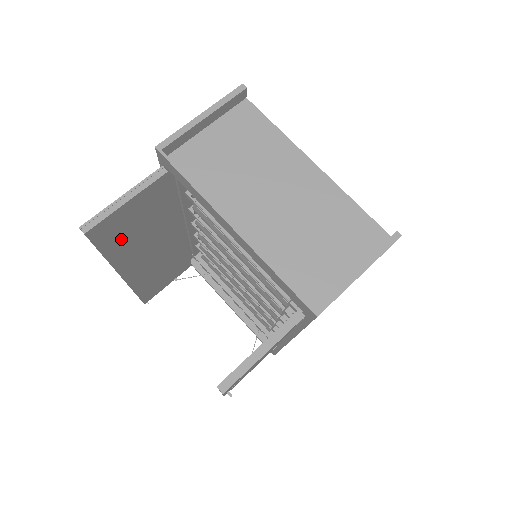
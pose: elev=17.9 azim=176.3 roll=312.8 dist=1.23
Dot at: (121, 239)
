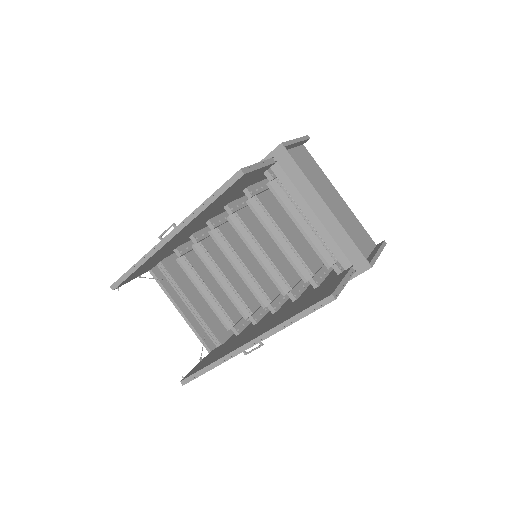
Dot at: (222, 197)
